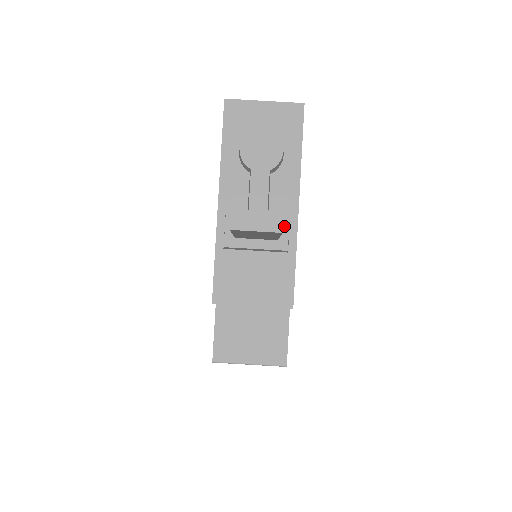
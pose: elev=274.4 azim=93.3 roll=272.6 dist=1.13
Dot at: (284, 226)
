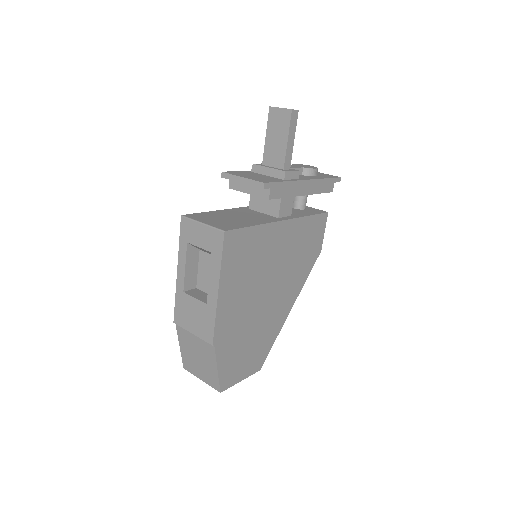
Dot at: (292, 170)
